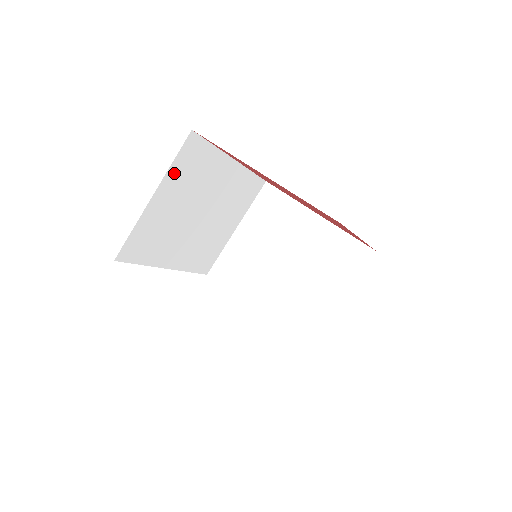
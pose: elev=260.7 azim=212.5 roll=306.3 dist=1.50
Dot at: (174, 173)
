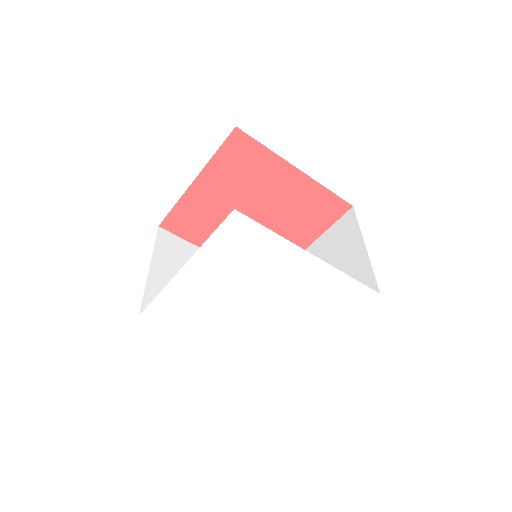
Dot at: (161, 253)
